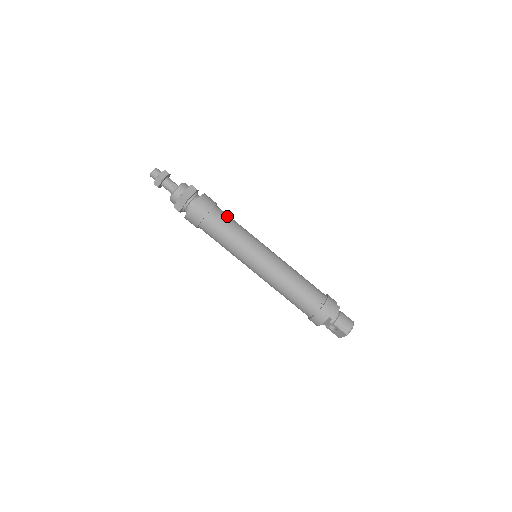
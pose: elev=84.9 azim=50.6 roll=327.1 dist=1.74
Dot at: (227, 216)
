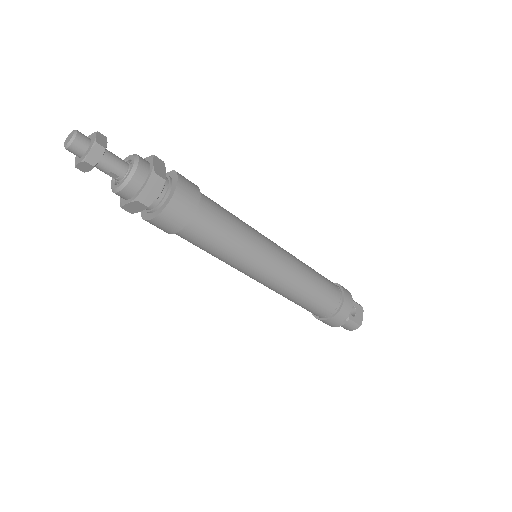
Dot at: (206, 237)
